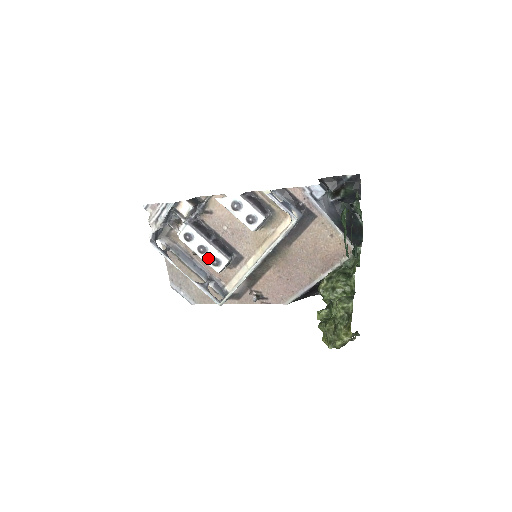
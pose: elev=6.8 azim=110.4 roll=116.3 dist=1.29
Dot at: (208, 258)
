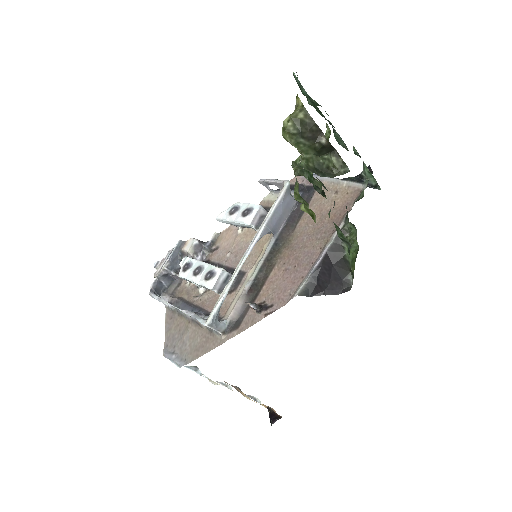
Dot at: (202, 277)
